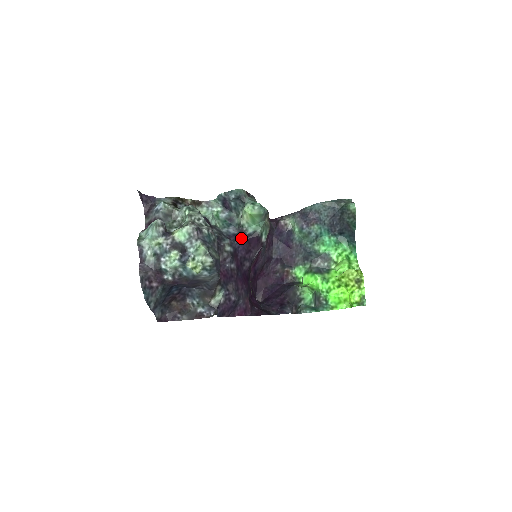
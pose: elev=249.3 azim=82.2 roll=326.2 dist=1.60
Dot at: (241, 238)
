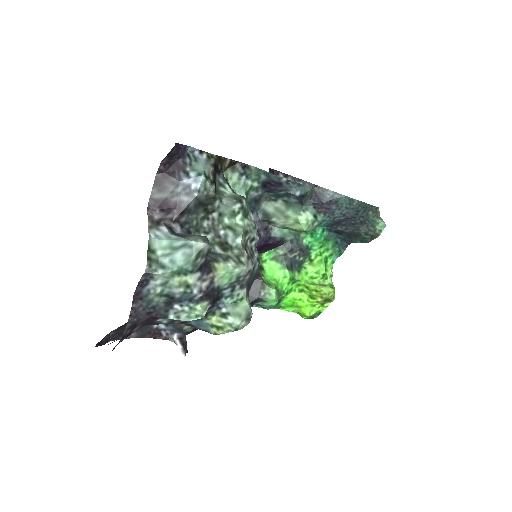
Dot at: (261, 240)
